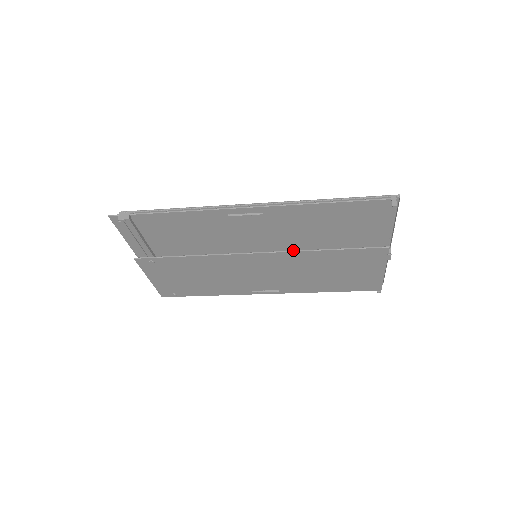
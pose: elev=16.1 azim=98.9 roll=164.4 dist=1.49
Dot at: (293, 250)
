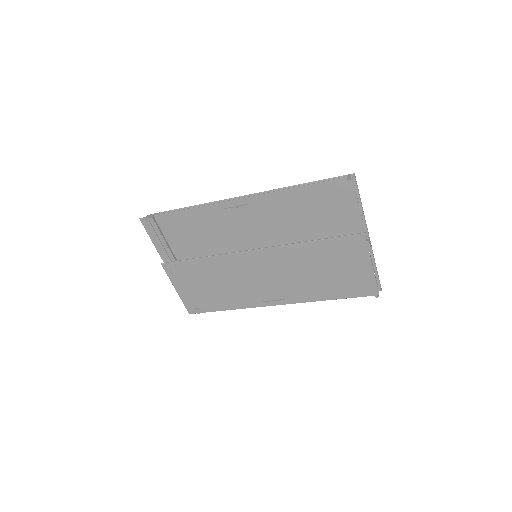
Dot at: occluded
